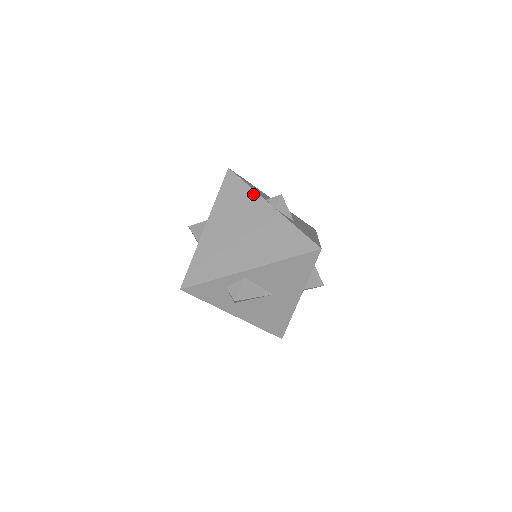
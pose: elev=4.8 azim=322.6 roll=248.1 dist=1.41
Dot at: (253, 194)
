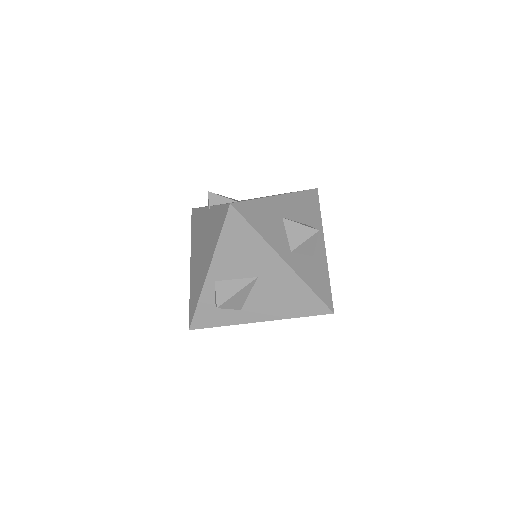
Dot at: (201, 211)
